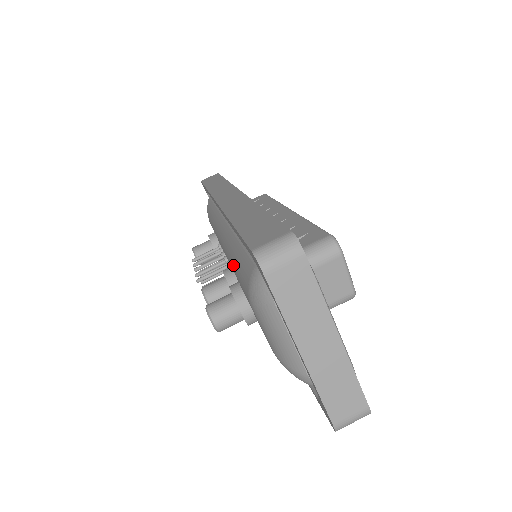
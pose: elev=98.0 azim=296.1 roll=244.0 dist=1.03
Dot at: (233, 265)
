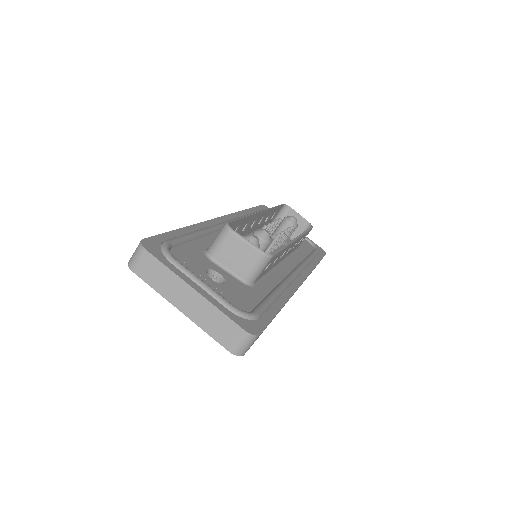
Dot at: occluded
